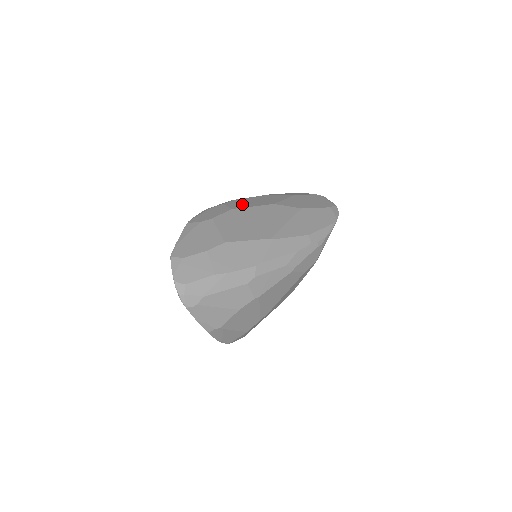
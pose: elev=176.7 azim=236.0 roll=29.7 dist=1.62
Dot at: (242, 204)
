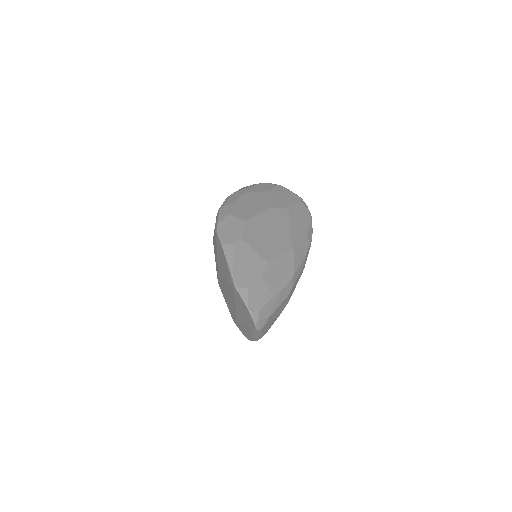
Dot at: (245, 212)
